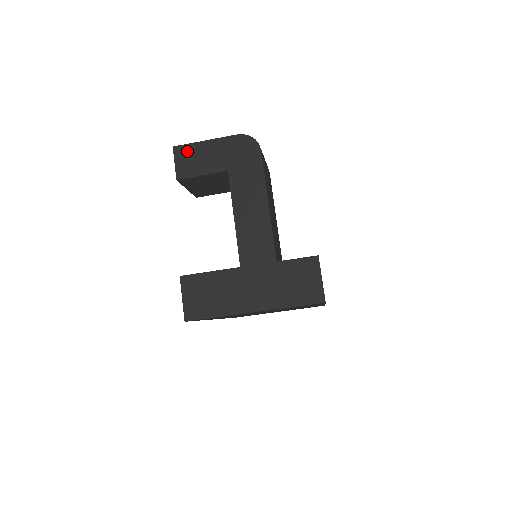
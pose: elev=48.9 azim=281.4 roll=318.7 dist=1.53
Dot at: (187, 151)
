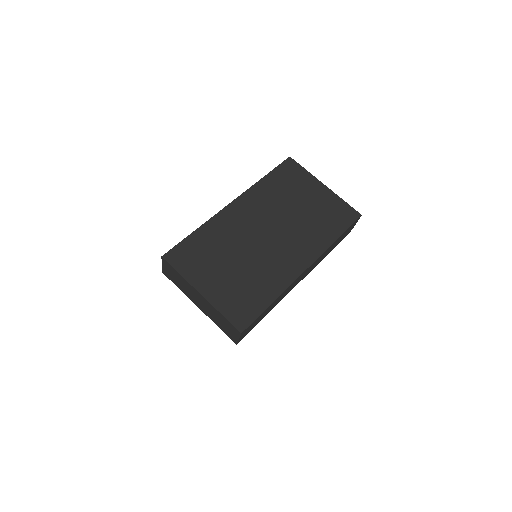
Dot at: occluded
